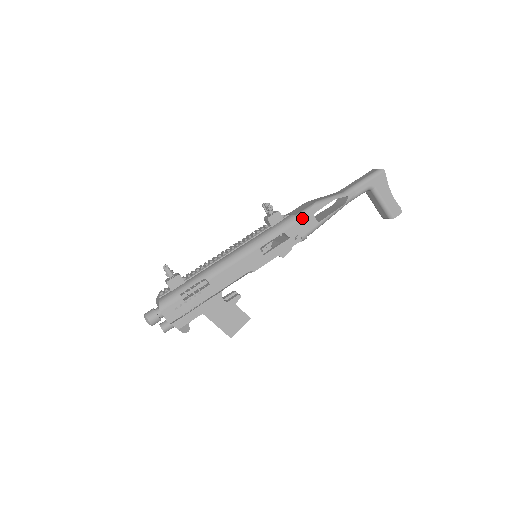
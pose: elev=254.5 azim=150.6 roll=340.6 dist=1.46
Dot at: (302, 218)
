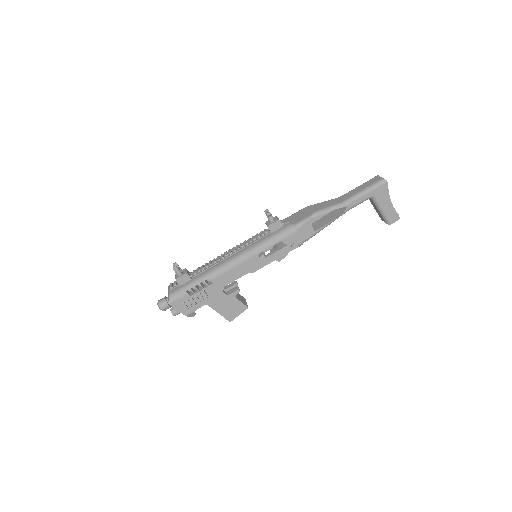
Dot at: (300, 228)
